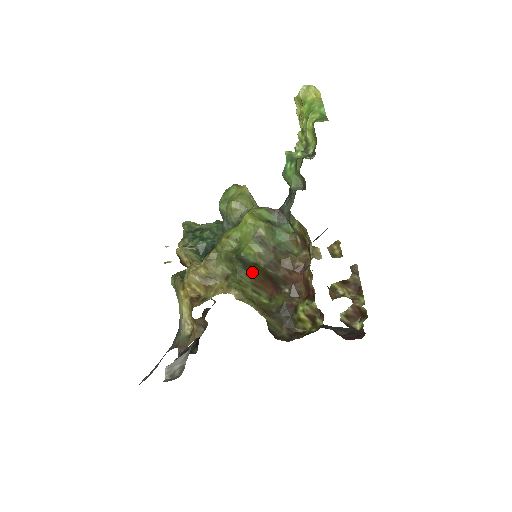
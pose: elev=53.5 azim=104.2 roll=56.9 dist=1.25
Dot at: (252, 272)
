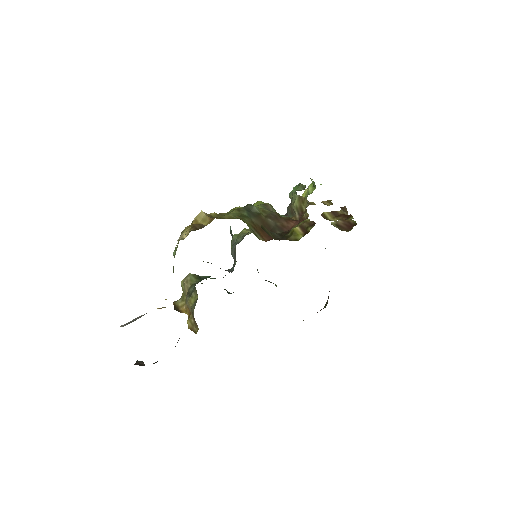
Dot at: (254, 220)
